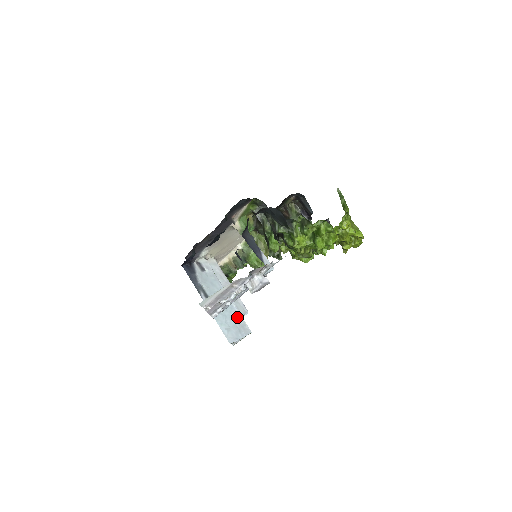
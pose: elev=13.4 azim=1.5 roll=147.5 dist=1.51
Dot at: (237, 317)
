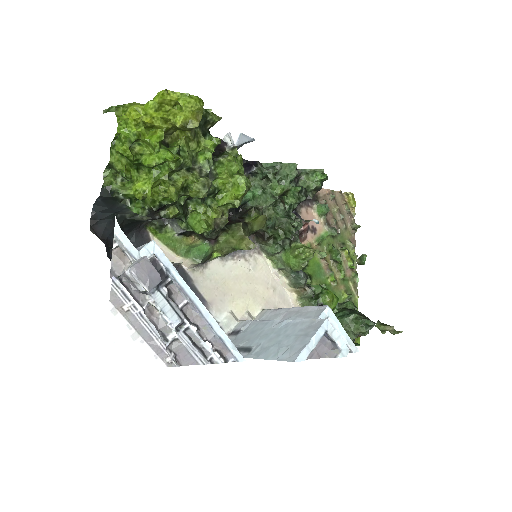
Dot at: (298, 326)
